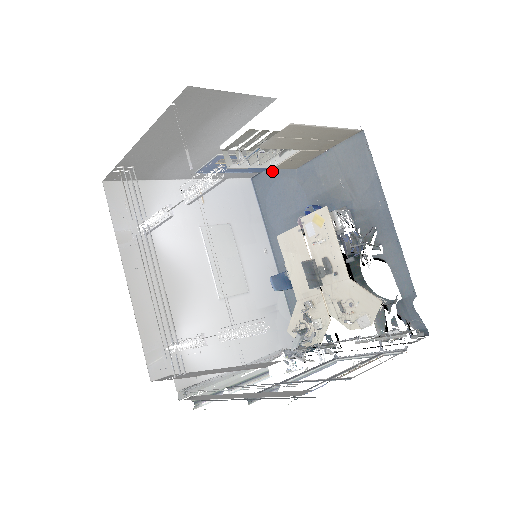
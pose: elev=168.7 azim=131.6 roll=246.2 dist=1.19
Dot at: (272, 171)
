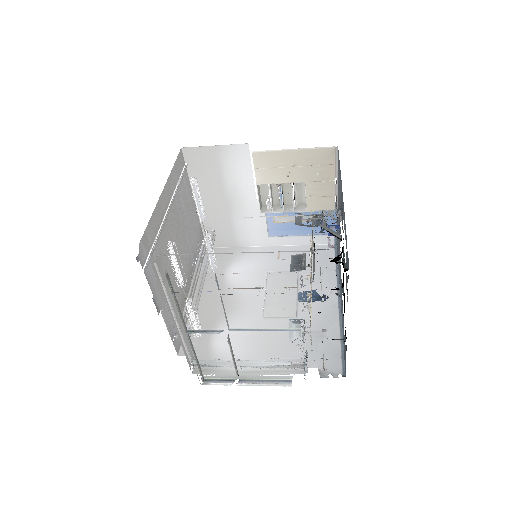
Dot at: occluded
